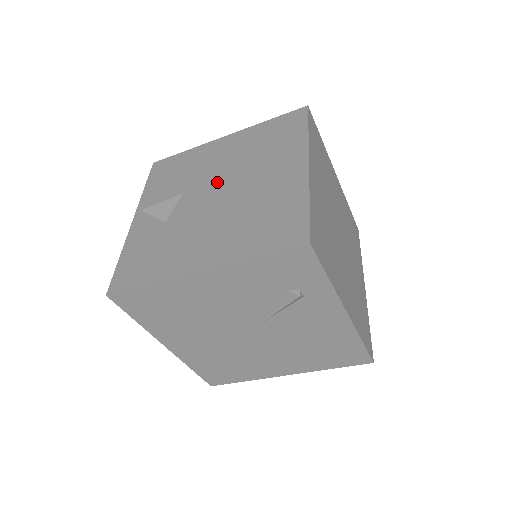
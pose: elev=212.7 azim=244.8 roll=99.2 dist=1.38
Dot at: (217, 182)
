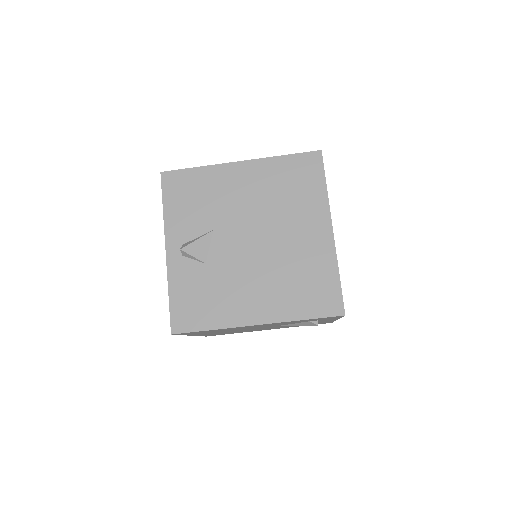
Dot at: (248, 226)
